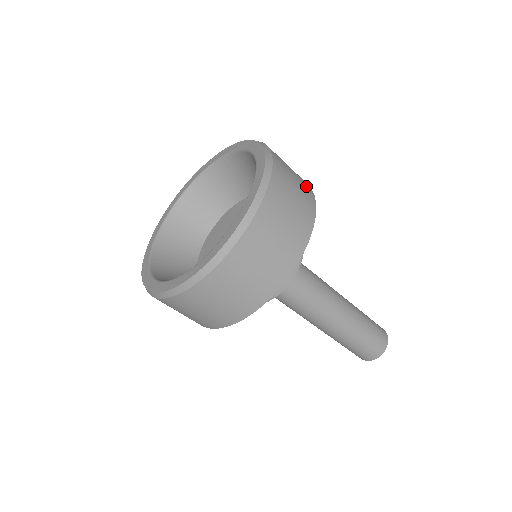
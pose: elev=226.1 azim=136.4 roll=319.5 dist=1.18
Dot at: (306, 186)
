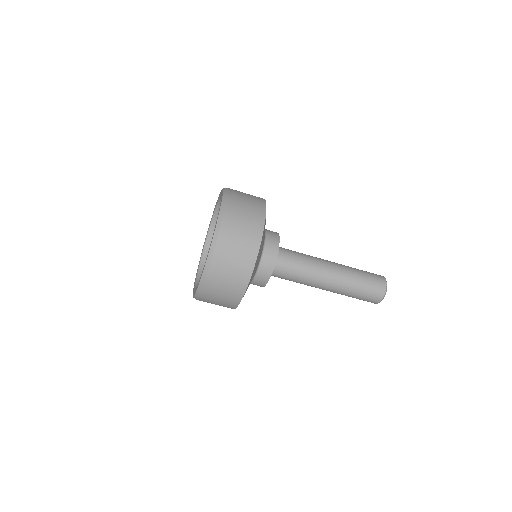
Dot at: (258, 211)
